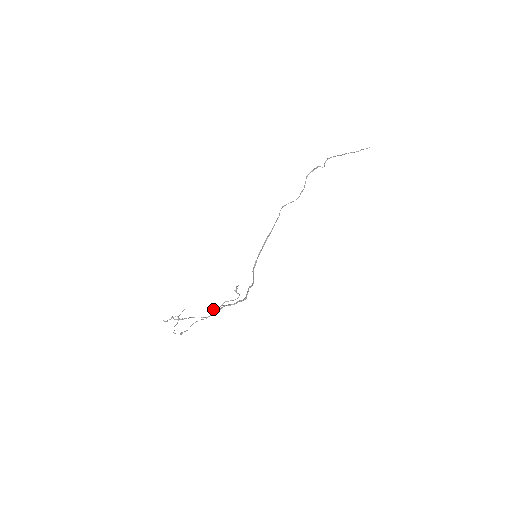
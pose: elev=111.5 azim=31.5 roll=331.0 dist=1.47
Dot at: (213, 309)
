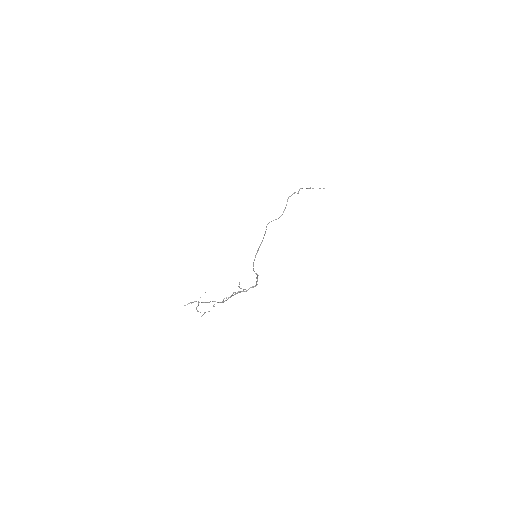
Dot at: occluded
